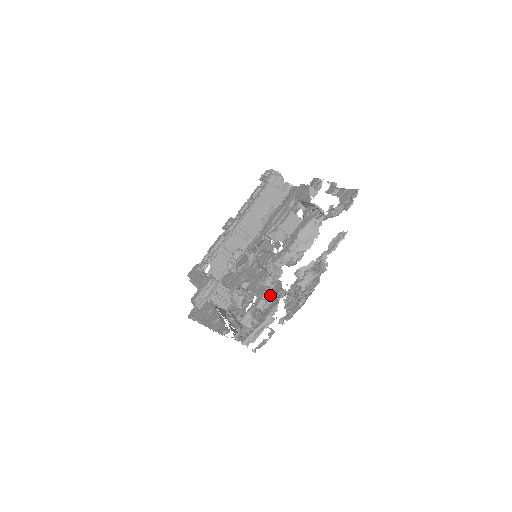
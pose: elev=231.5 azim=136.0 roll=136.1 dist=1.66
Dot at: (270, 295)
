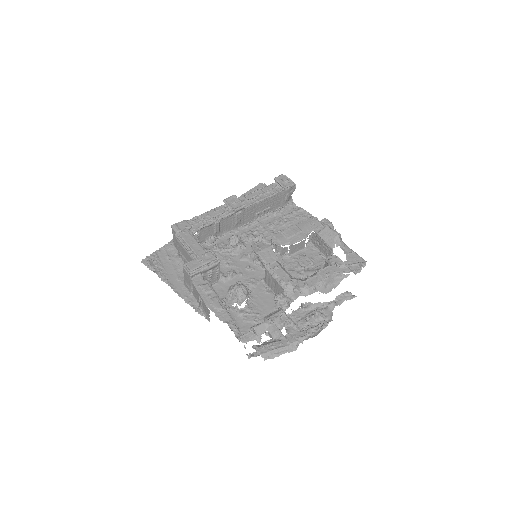
Dot at: (286, 317)
